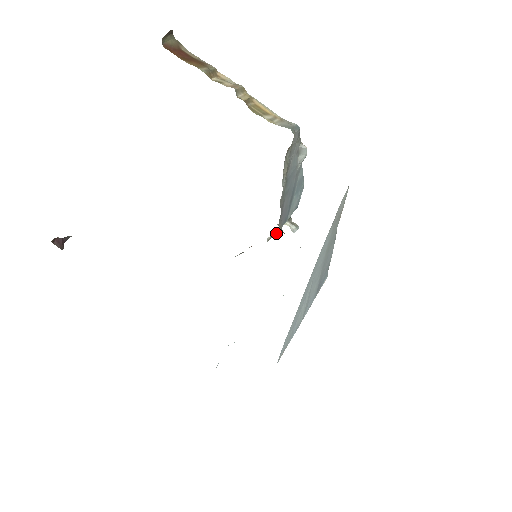
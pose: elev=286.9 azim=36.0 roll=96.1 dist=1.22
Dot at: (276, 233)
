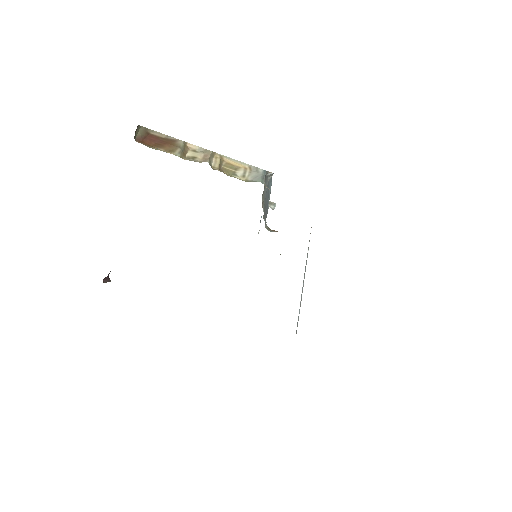
Dot at: occluded
